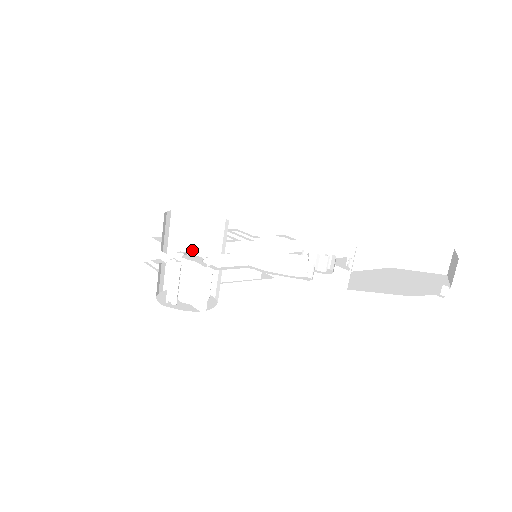
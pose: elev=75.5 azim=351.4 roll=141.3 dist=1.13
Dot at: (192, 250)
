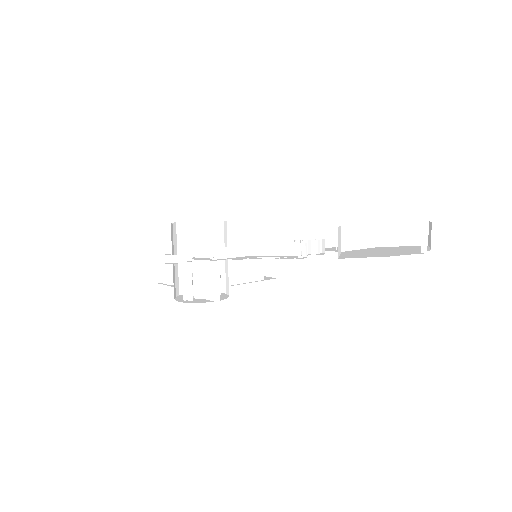
Dot at: (199, 256)
